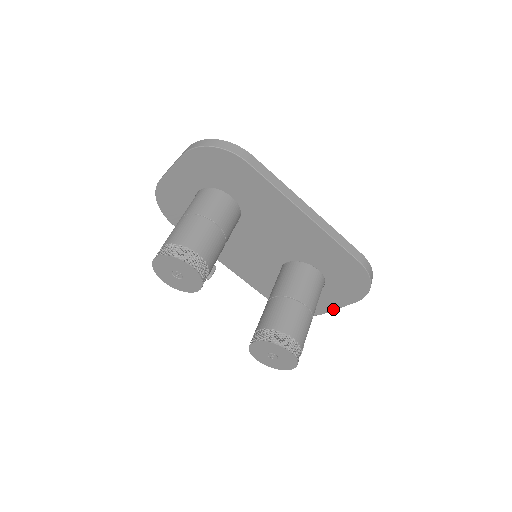
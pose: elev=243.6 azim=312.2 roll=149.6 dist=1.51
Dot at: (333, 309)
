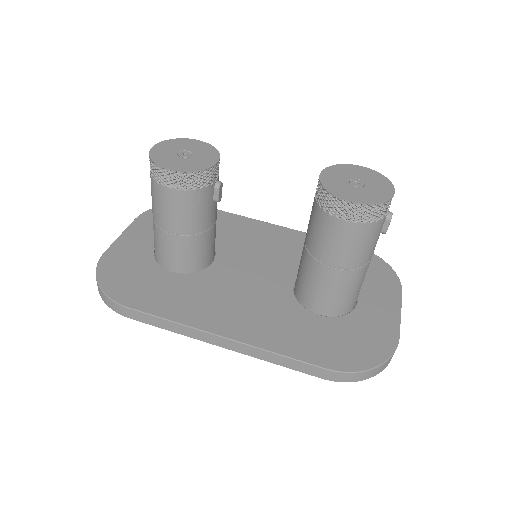
Dot at: (397, 320)
